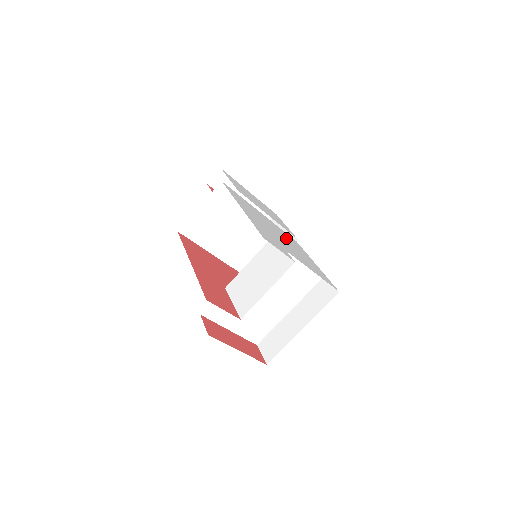
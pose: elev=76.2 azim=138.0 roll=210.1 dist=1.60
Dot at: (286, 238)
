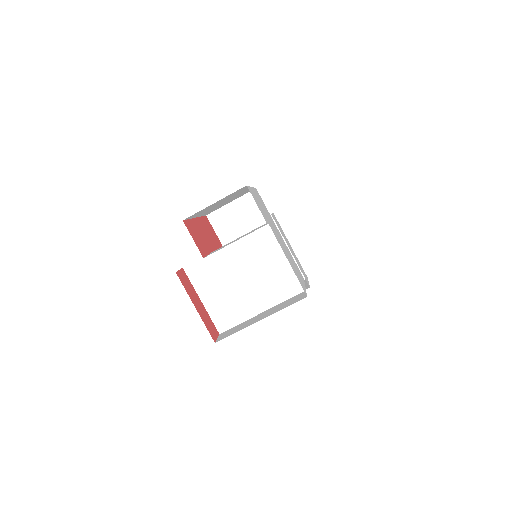
Dot at: occluded
